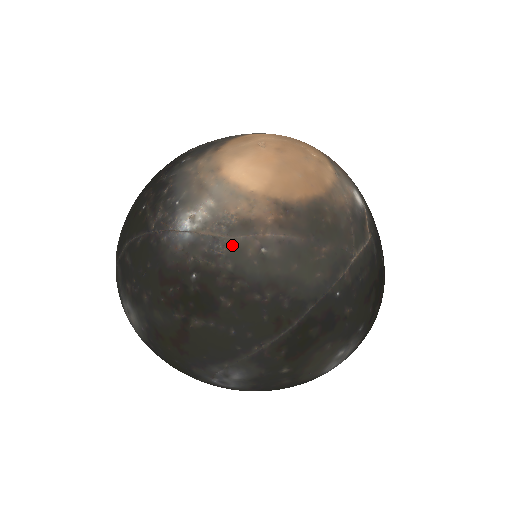
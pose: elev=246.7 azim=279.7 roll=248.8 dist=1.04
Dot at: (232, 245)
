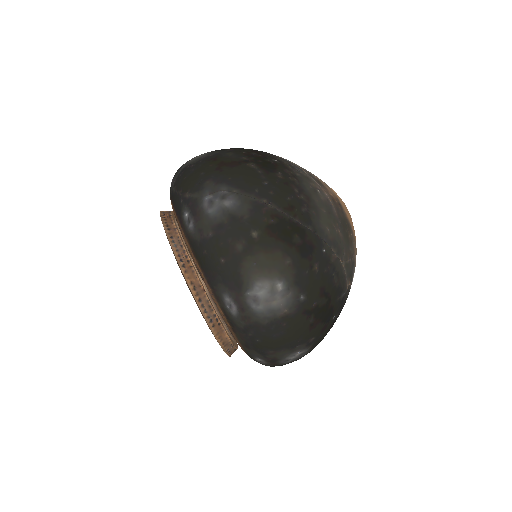
Dot at: (307, 176)
